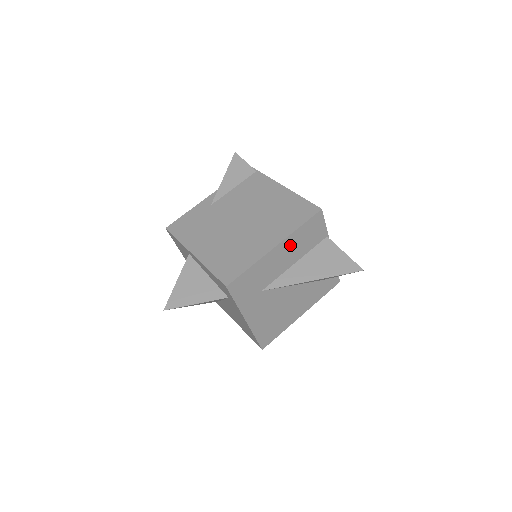
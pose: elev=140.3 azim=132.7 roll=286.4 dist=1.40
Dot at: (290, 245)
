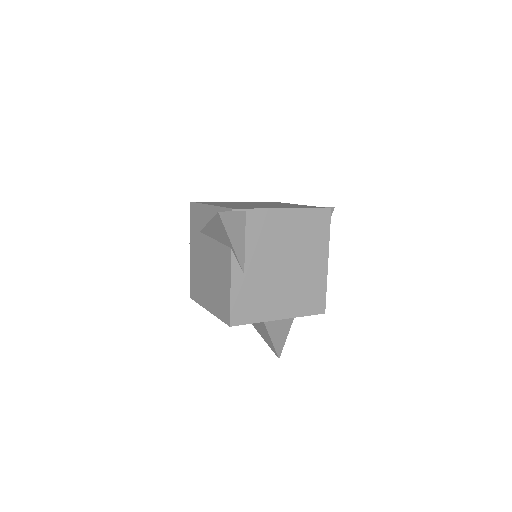
Dot at: occluded
